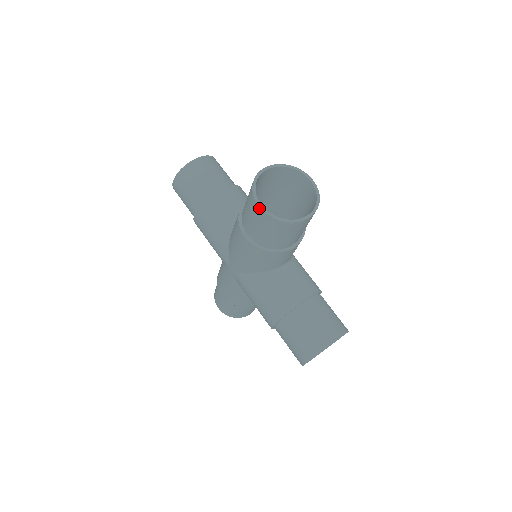
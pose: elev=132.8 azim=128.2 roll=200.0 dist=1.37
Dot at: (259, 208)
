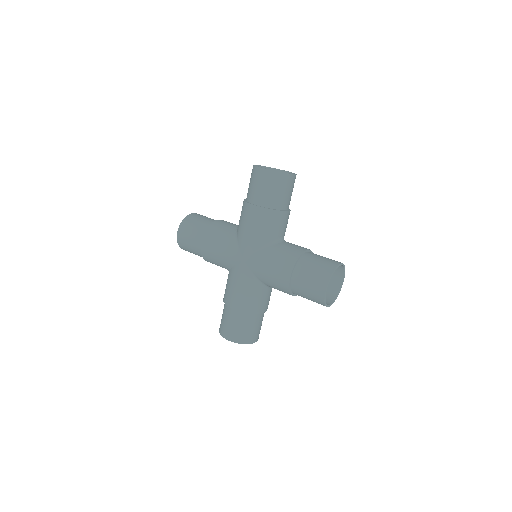
Dot at: (264, 169)
